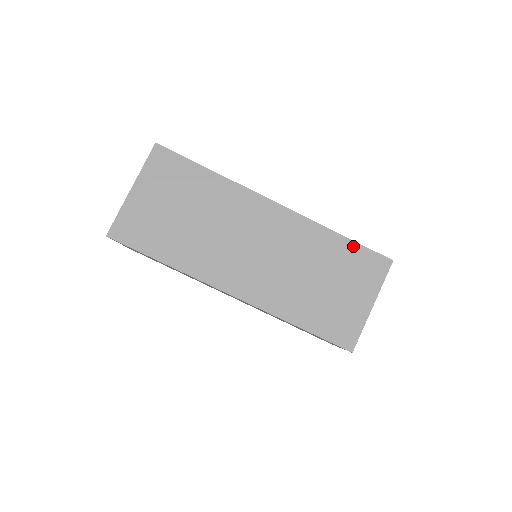
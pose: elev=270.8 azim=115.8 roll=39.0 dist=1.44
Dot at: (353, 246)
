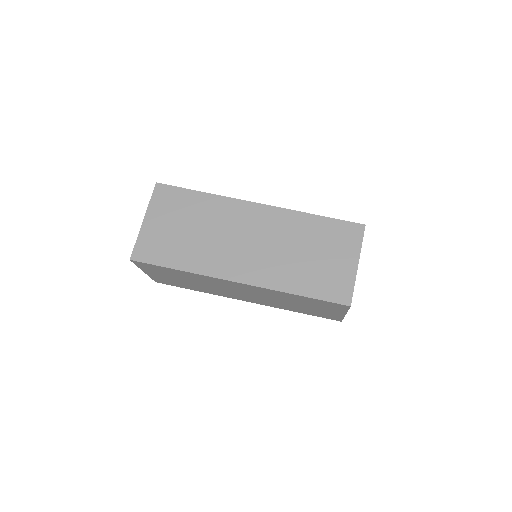
Dot at: (329, 221)
